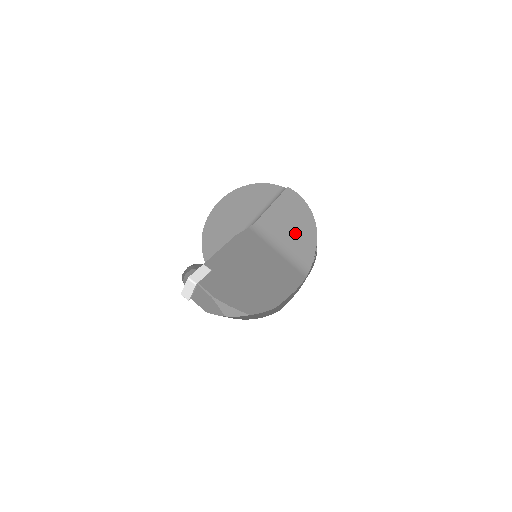
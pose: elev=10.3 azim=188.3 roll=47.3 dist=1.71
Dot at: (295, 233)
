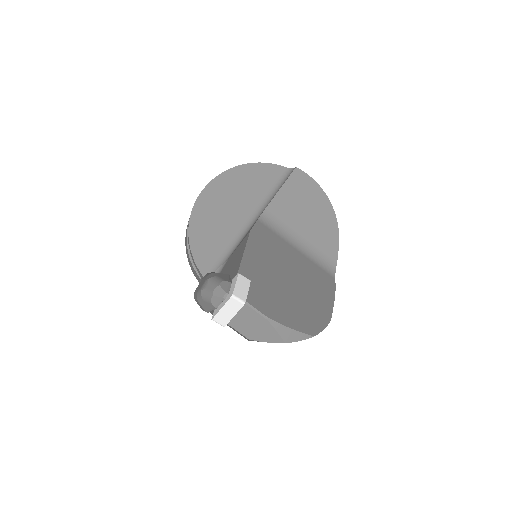
Dot at: (312, 224)
